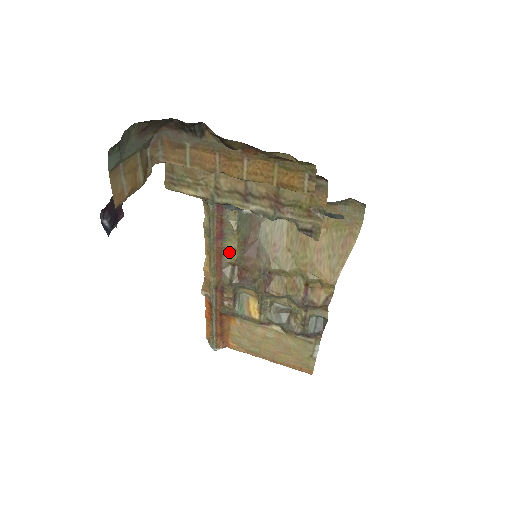
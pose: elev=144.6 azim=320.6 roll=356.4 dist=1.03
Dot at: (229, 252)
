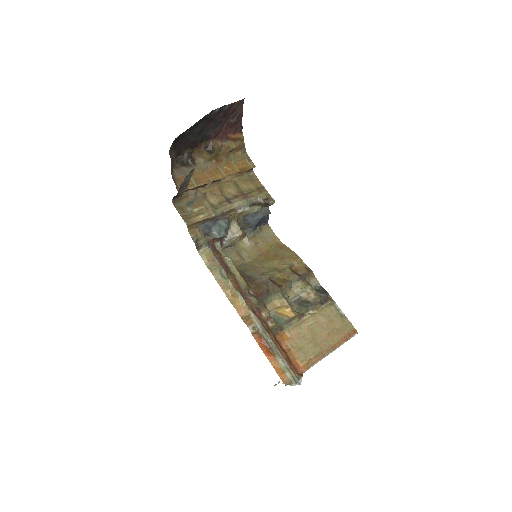
Dot at: (239, 281)
